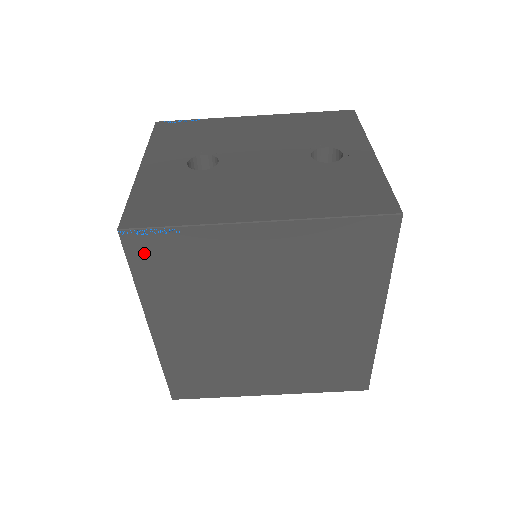
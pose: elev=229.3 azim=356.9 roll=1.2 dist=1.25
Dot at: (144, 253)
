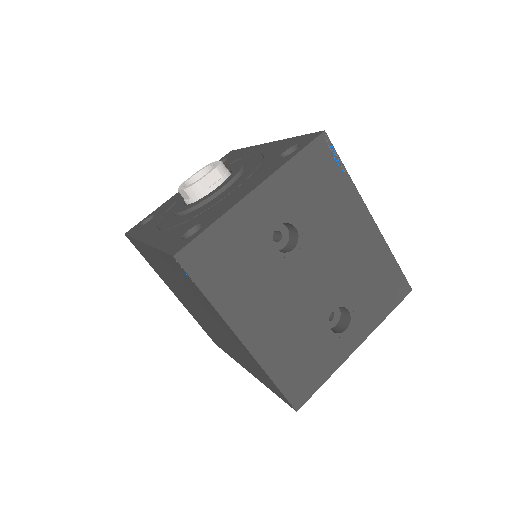
Dot at: (176, 265)
